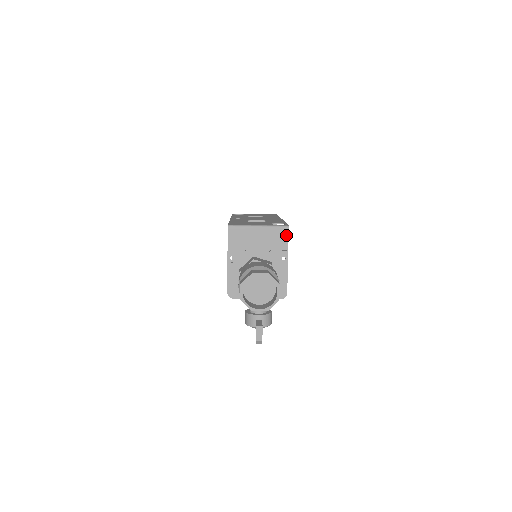
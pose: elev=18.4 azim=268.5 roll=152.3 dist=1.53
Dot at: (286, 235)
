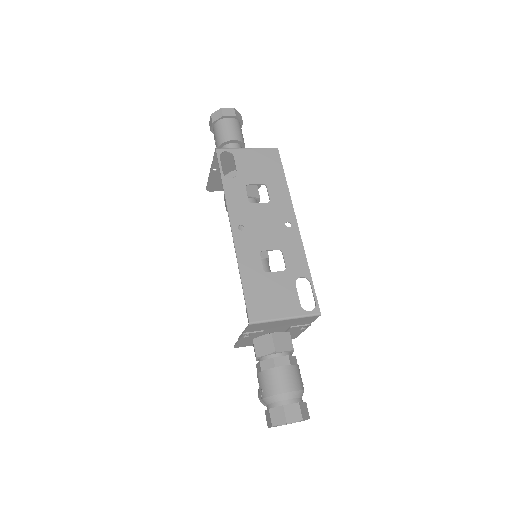
Dot at: (314, 319)
